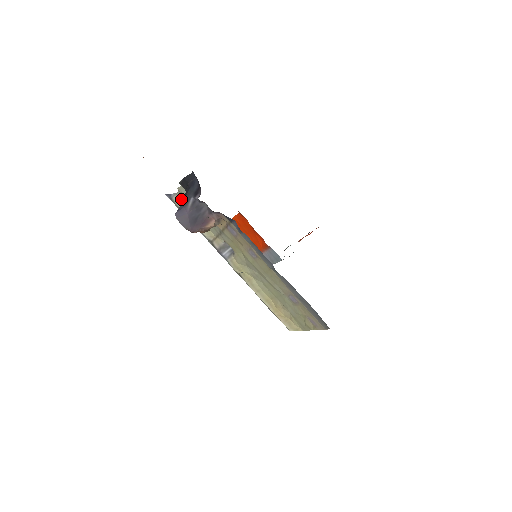
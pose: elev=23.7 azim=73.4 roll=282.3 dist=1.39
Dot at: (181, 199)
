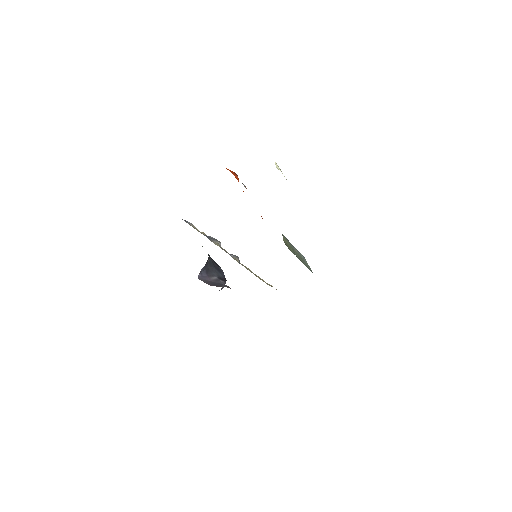
Dot at: (198, 230)
